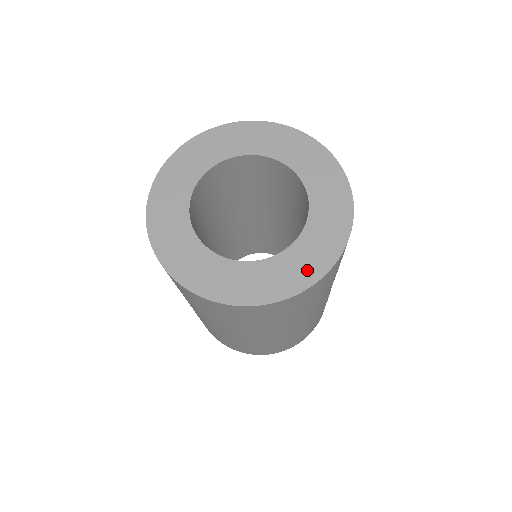
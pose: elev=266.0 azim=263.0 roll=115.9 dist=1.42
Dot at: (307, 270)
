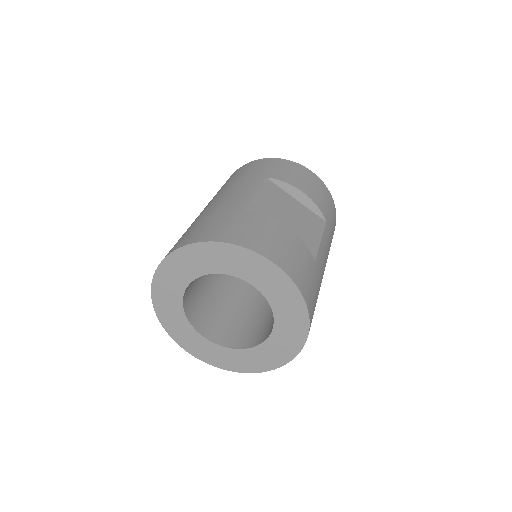
Dot at: (297, 327)
